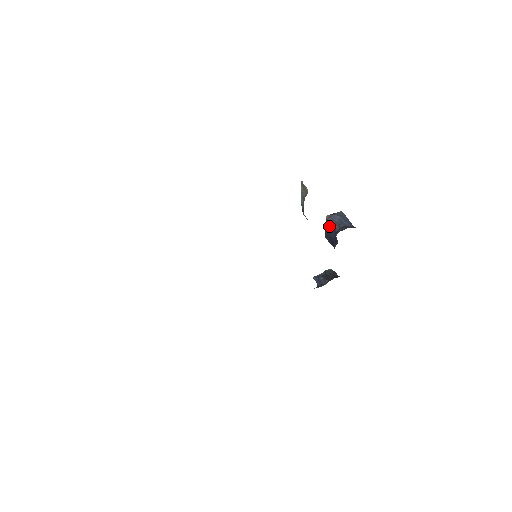
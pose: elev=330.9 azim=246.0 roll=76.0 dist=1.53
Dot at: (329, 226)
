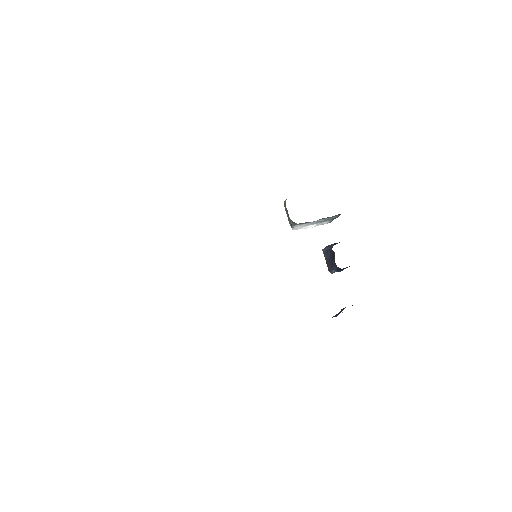
Dot at: (326, 254)
